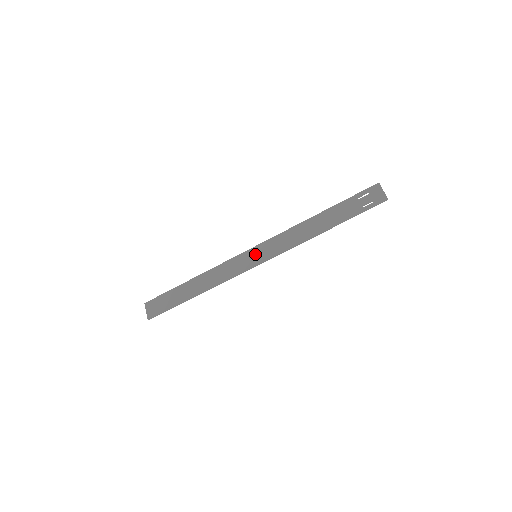
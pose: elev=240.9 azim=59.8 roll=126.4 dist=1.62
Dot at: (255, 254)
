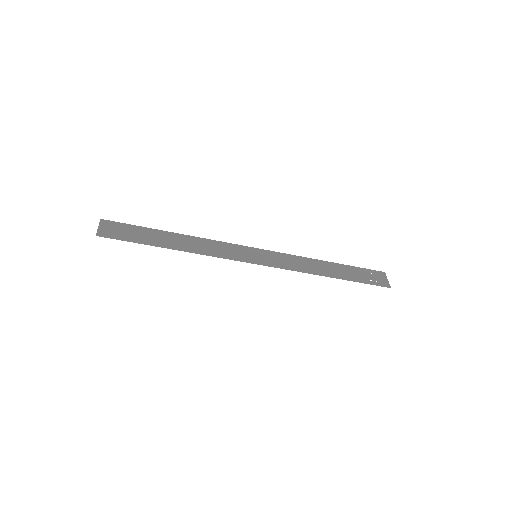
Dot at: (256, 254)
